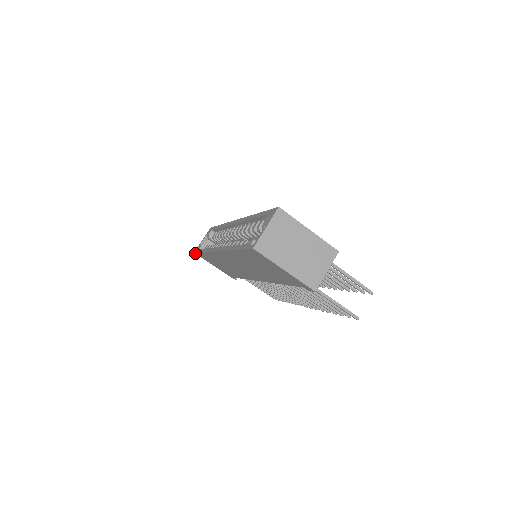
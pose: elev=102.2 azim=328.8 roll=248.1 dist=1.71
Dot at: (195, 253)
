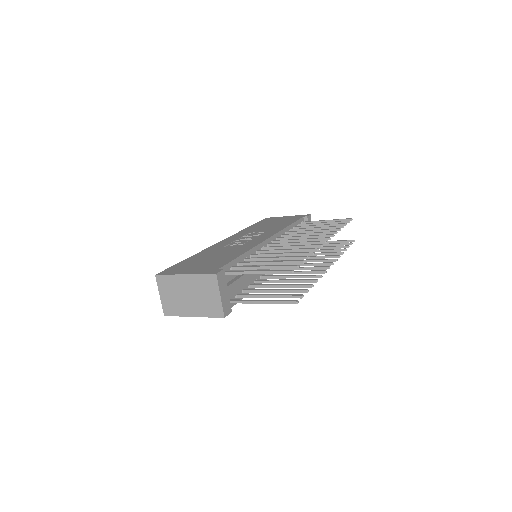
Dot at: occluded
